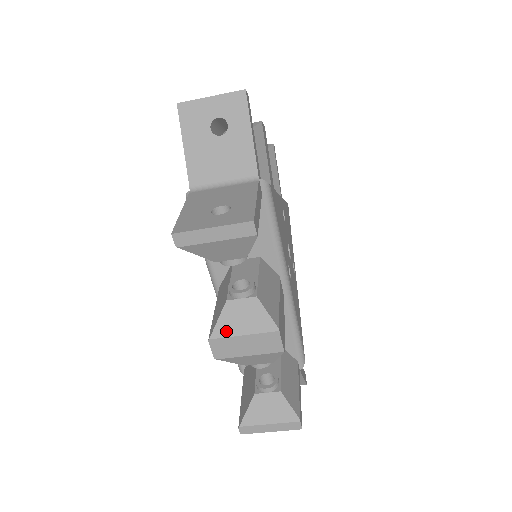
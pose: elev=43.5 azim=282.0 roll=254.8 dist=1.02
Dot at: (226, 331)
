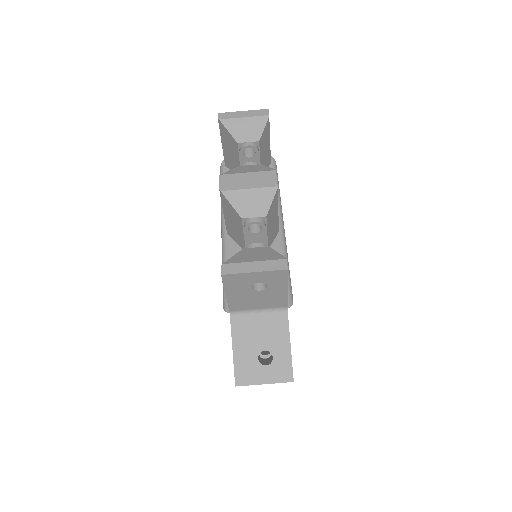
Dot at: (235, 172)
